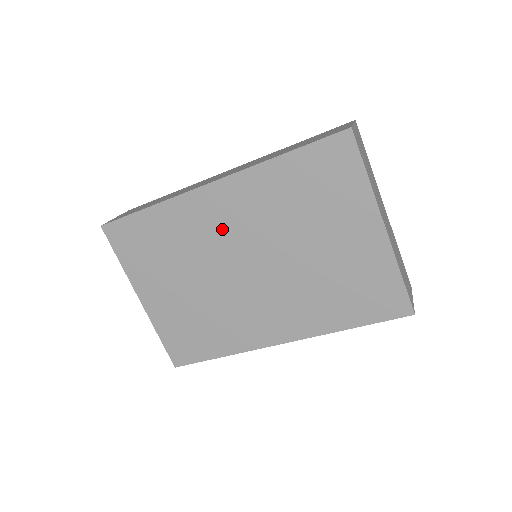
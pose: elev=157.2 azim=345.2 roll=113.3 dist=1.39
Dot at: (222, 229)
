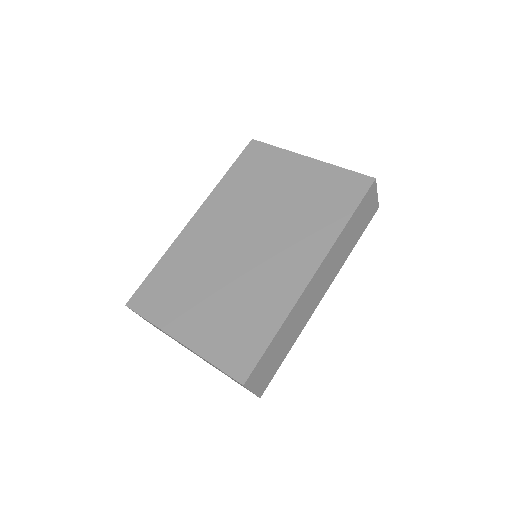
Dot at: (215, 235)
